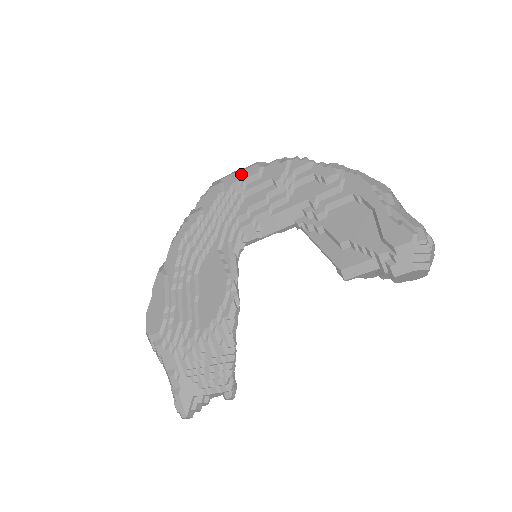
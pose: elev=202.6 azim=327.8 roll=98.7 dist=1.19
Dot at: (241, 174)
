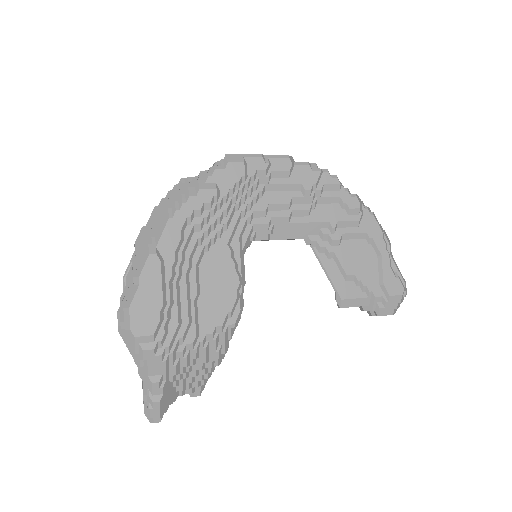
Dot at: (270, 162)
